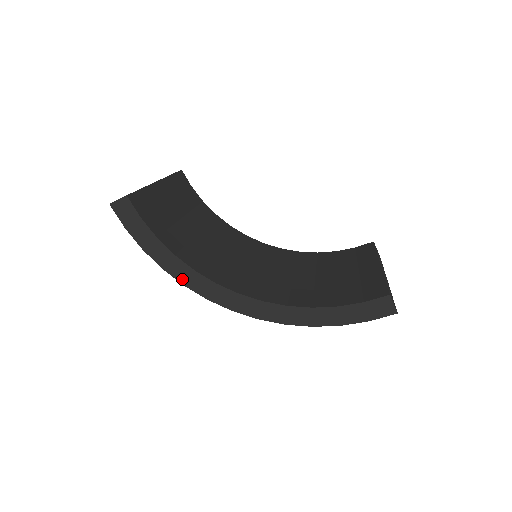
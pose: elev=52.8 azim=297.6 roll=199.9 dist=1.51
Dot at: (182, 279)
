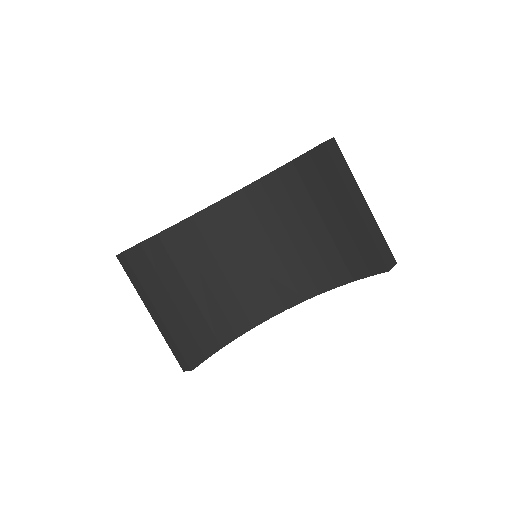
Dot at: occluded
